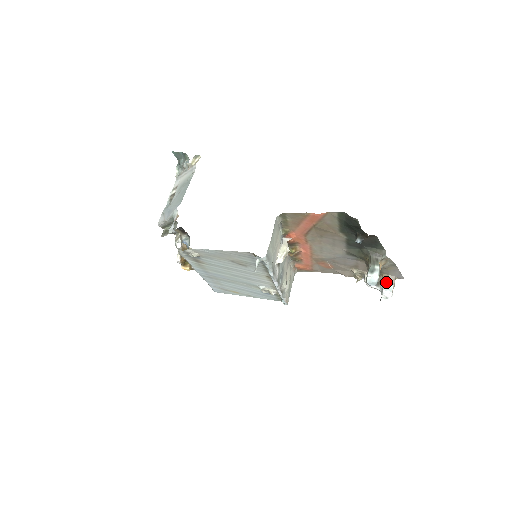
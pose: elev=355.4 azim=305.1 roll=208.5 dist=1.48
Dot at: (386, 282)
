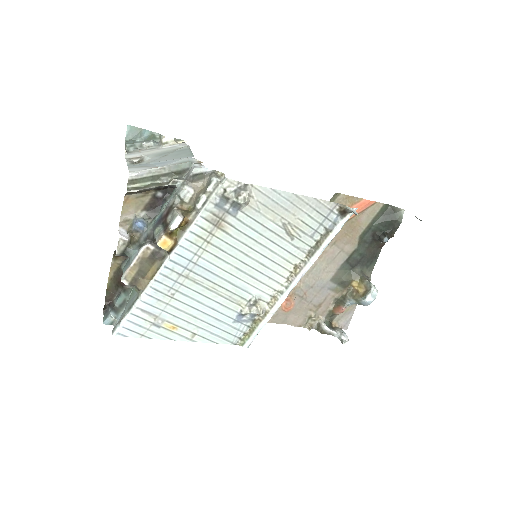
Dot at: (338, 328)
